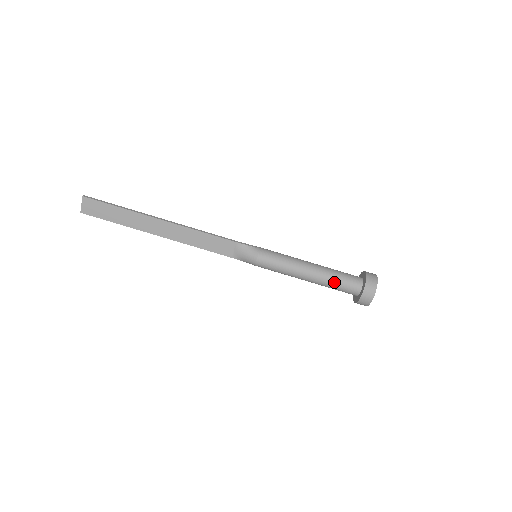
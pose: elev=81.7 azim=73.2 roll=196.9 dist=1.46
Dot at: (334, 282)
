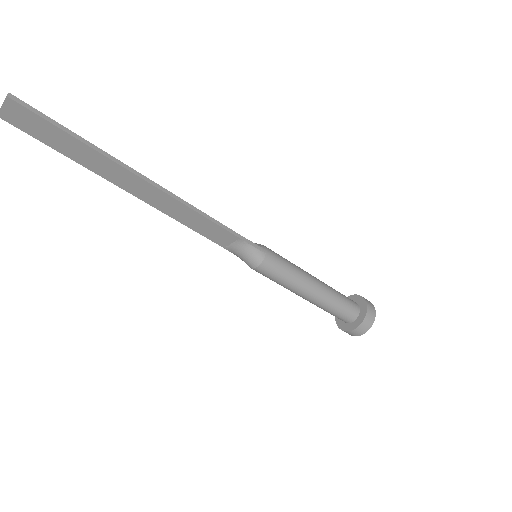
Dot at: (330, 309)
